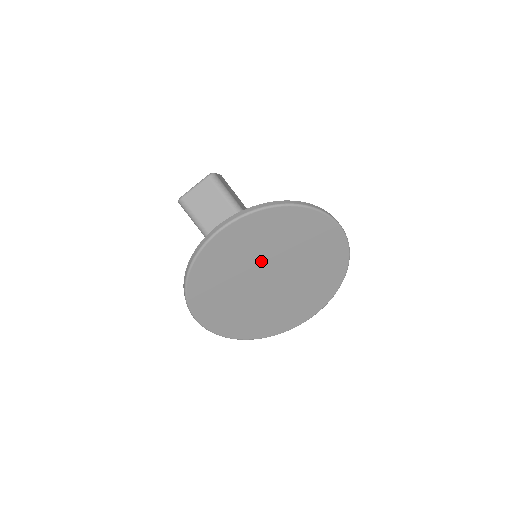
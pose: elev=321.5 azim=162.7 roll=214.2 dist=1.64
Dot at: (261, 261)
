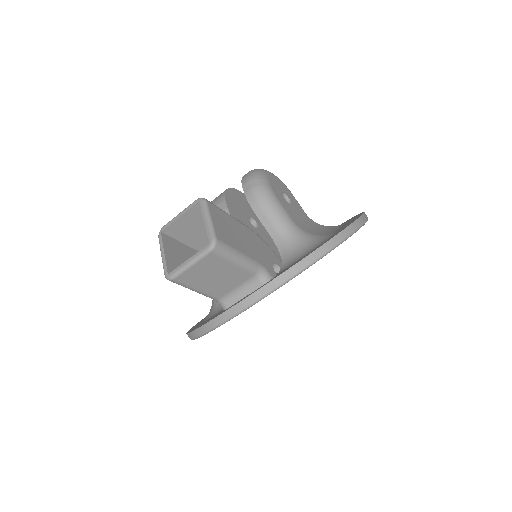
Dot at: occluded
